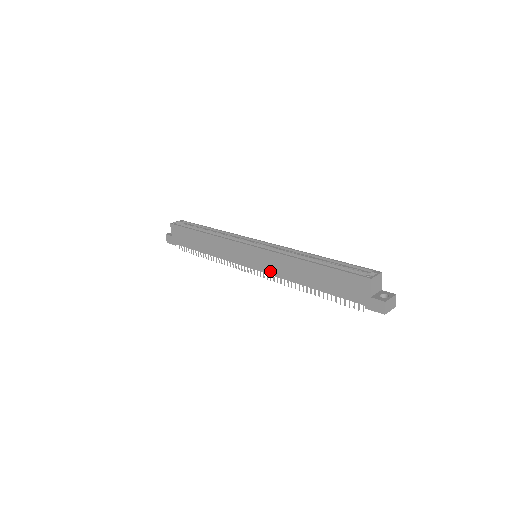
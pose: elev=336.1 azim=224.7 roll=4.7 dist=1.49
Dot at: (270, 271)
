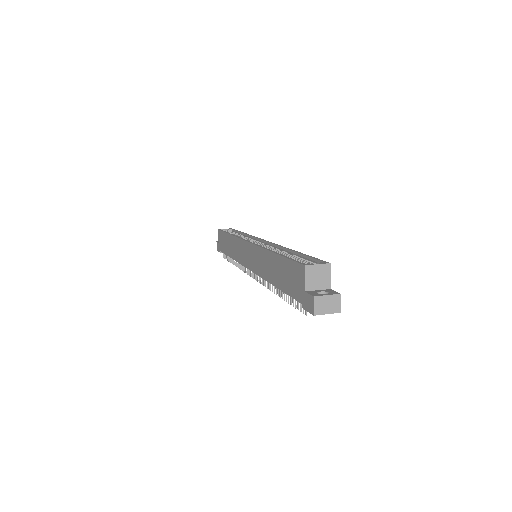
Dot at: (256, 269)
